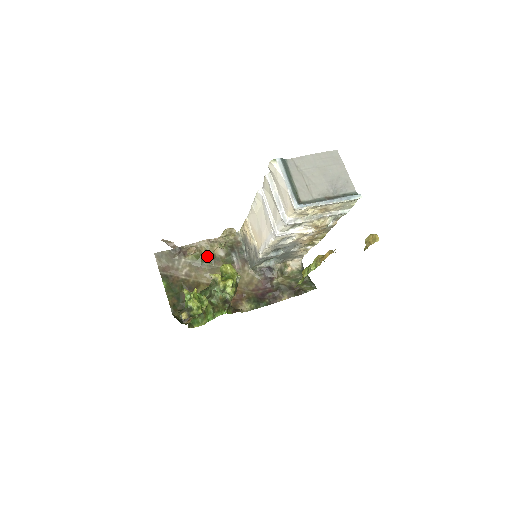
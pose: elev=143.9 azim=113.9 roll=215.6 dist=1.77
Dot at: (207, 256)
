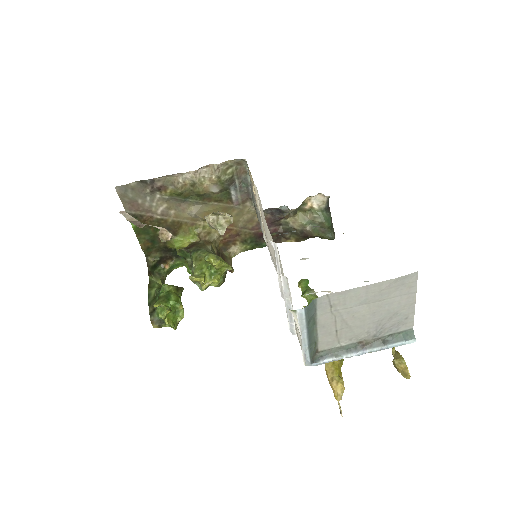
Dot at: (193, 192)
